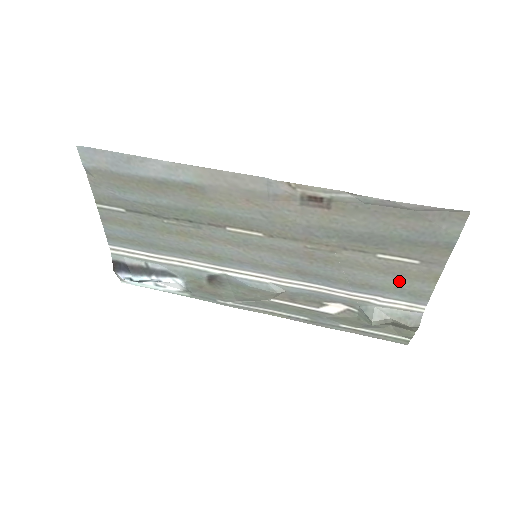
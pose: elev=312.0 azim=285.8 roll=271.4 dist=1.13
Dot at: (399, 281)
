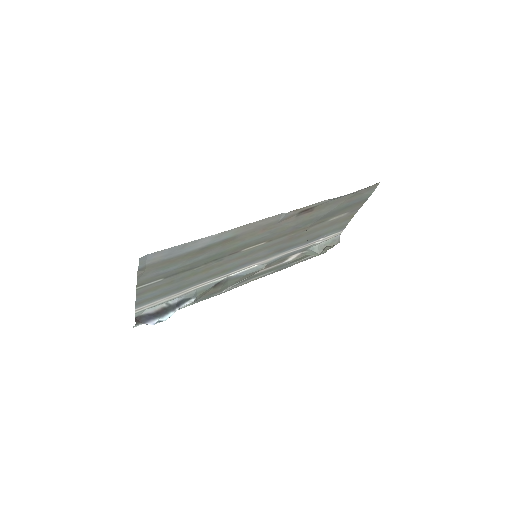
Dot at: (334, 226)
